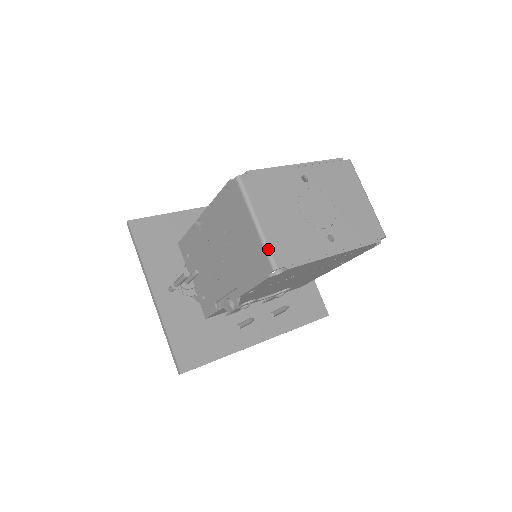
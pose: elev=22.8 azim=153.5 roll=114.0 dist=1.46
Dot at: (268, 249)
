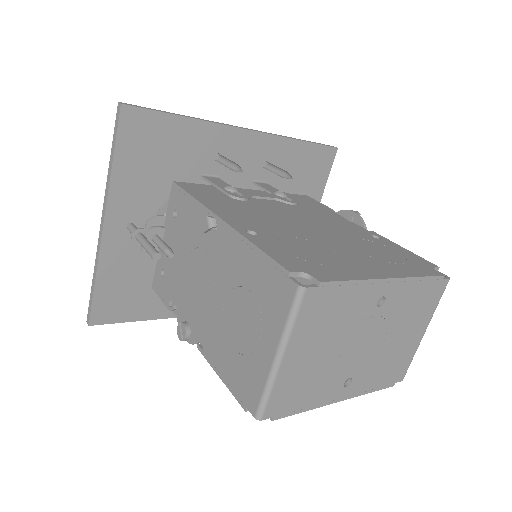
Dot at: (268, 396)
